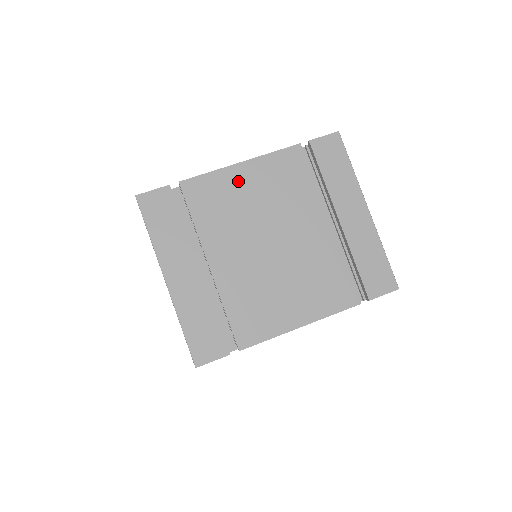
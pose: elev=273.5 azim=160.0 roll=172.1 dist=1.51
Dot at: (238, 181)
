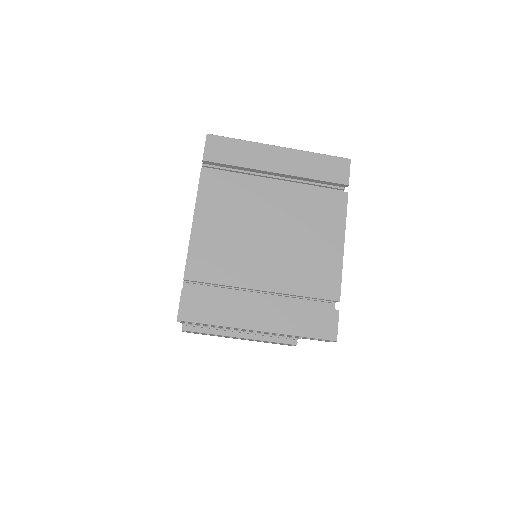
Dot at: (207, 233)
